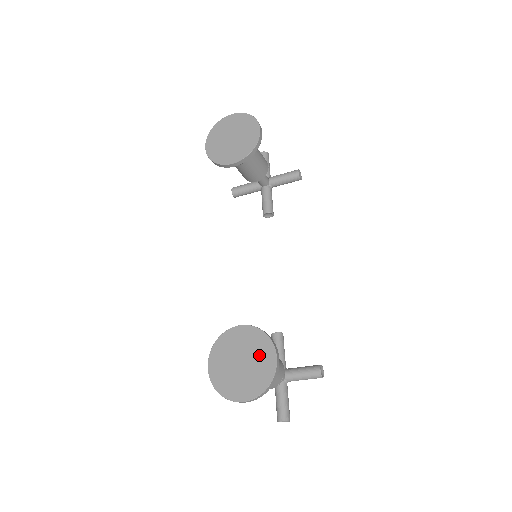
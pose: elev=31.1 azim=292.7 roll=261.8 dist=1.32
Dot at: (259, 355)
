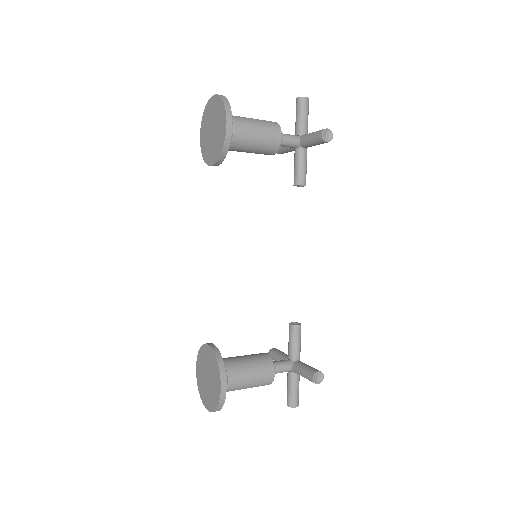
Dot at: (214, 379)
